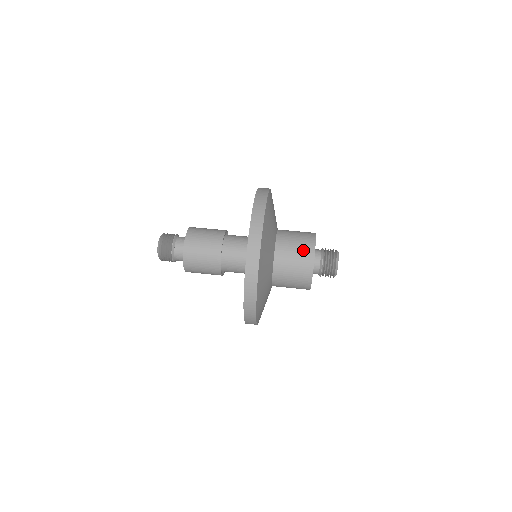
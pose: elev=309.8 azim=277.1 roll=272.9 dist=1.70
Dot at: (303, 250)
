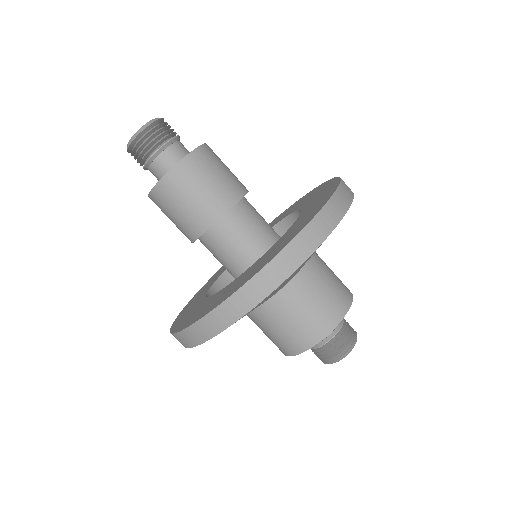
Dot at: (329, 307)
